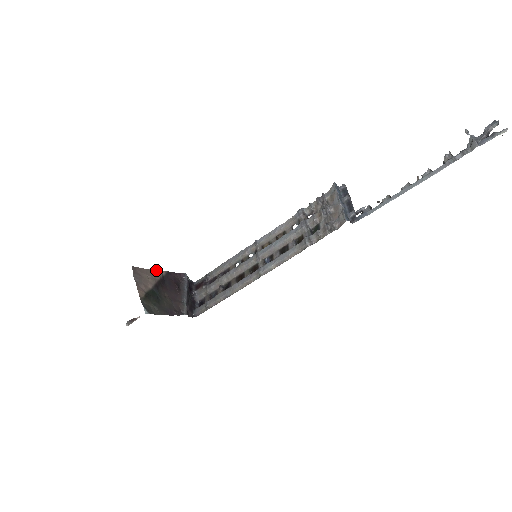
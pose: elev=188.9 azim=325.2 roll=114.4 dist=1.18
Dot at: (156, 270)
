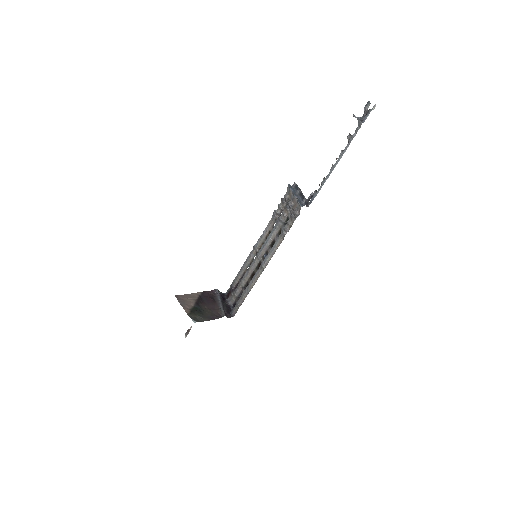
Dot at: (193, 293)
